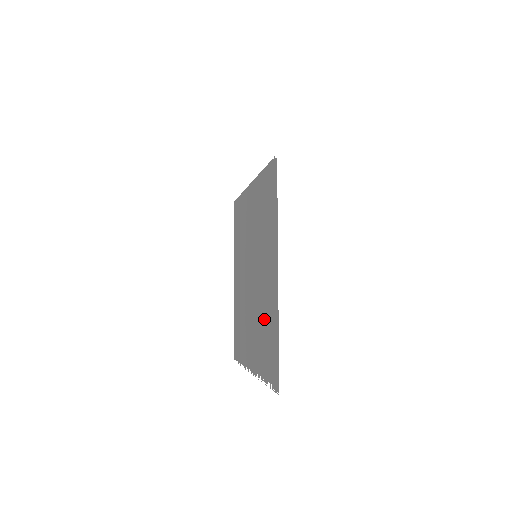
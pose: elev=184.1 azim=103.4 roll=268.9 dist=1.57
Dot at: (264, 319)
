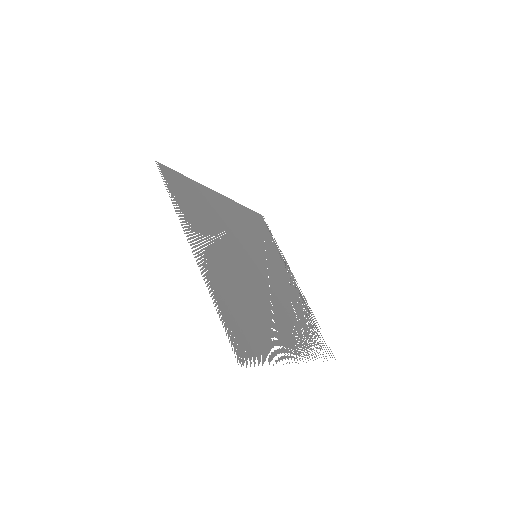
Dot at: (210, 217)
